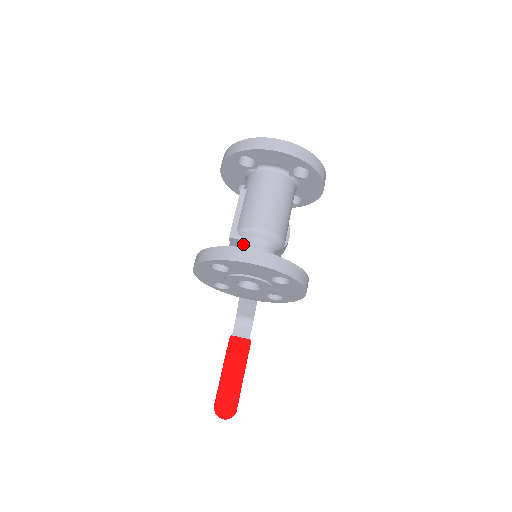
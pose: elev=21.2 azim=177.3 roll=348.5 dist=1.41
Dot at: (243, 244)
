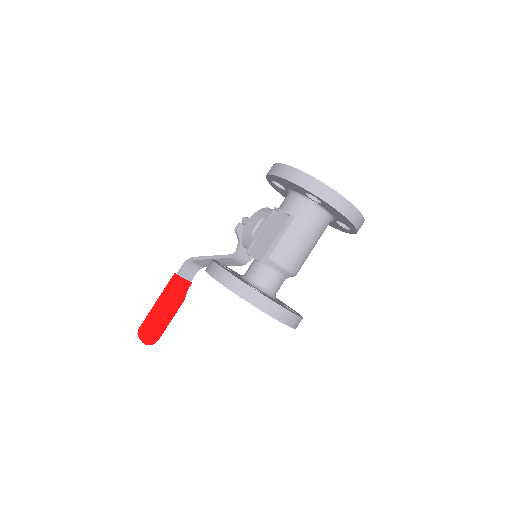
Dot at: (268, 272)
